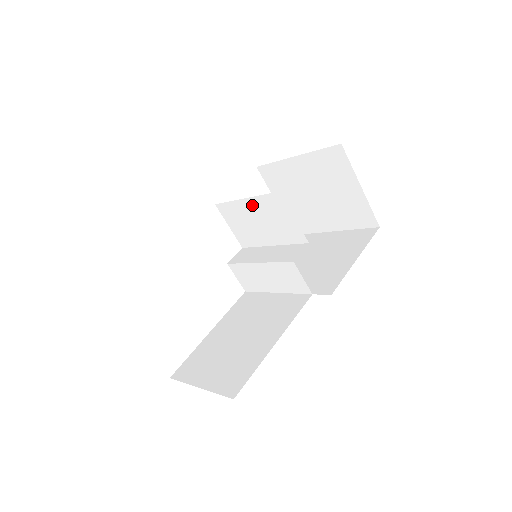
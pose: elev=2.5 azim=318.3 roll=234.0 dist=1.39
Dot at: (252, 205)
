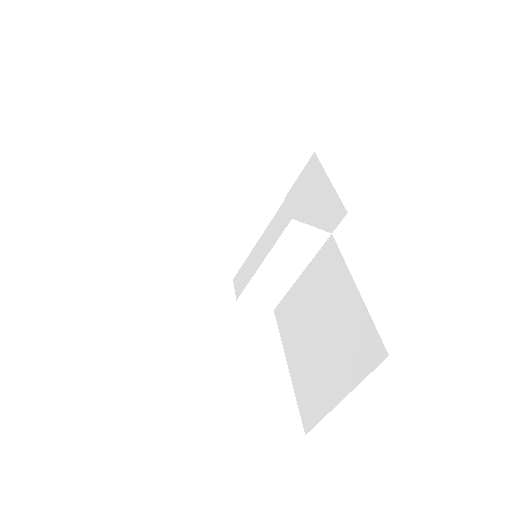
Dot at: (208, 222)
